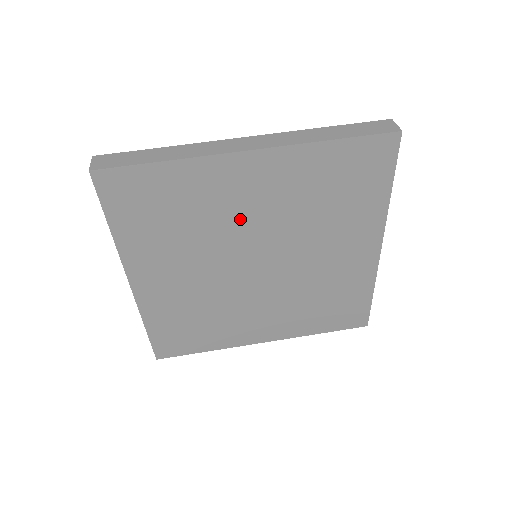
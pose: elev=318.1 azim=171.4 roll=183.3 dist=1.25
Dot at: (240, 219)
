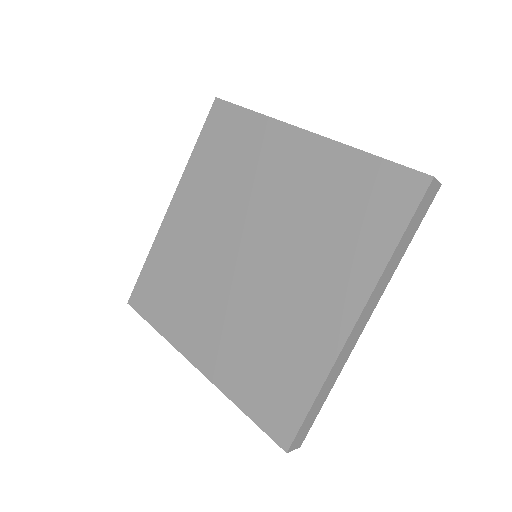
Dot at: (203, 240)
